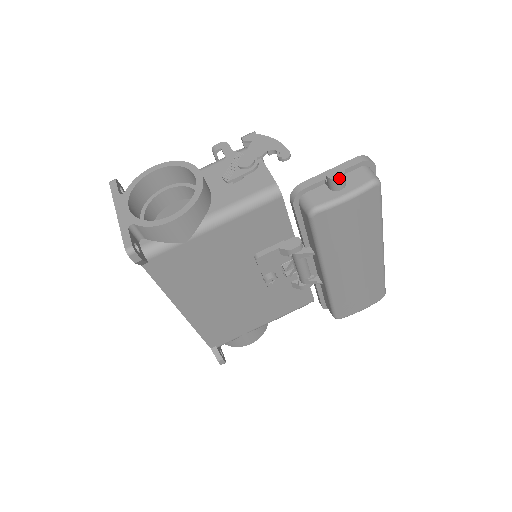
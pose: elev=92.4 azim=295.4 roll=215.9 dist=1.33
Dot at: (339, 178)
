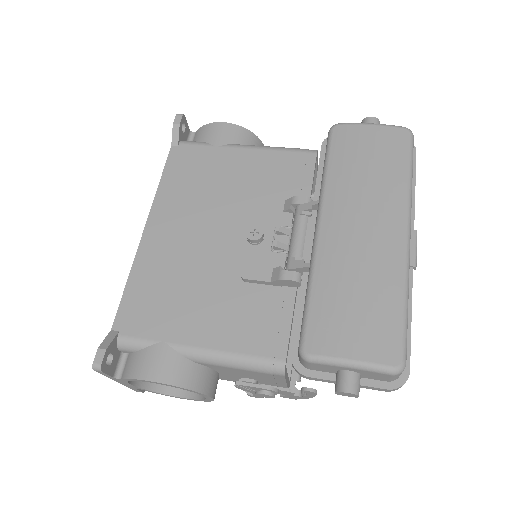
Dot at: (371, 117)
